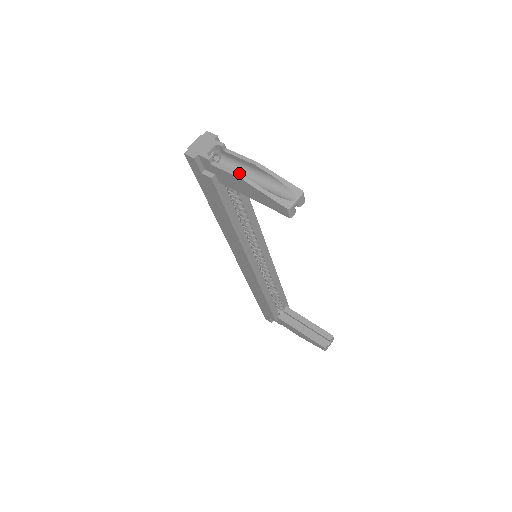
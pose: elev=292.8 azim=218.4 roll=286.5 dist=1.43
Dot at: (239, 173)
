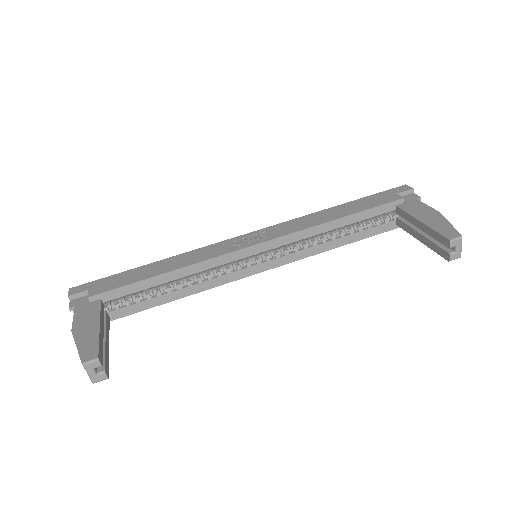
Dot at: occluded
